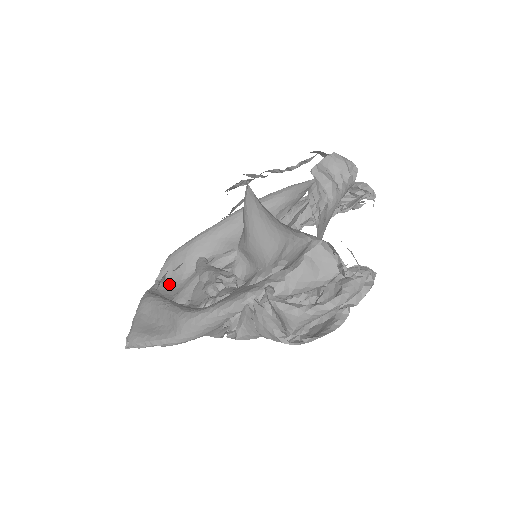
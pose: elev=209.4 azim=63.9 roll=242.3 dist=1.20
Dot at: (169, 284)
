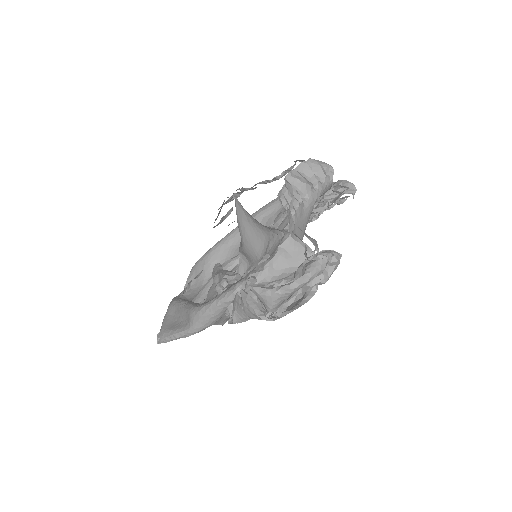
Dot at: (194, 290)
